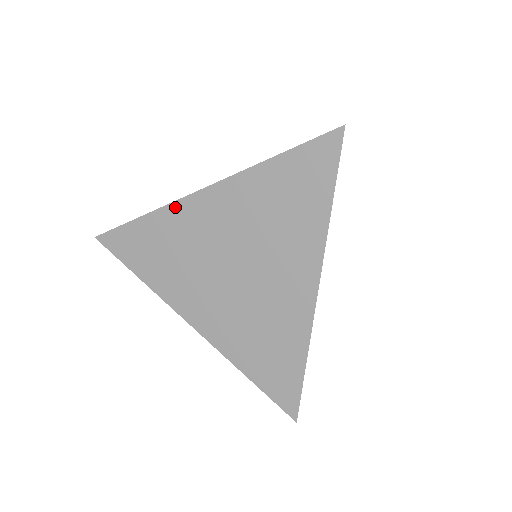
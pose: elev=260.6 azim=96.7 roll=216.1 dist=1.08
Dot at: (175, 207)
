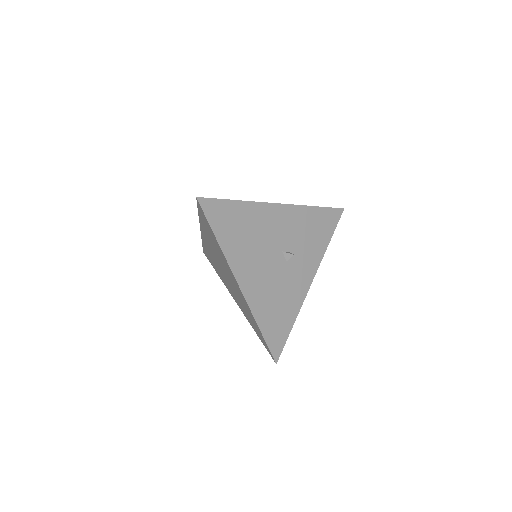
Dot at: (228, 265)
